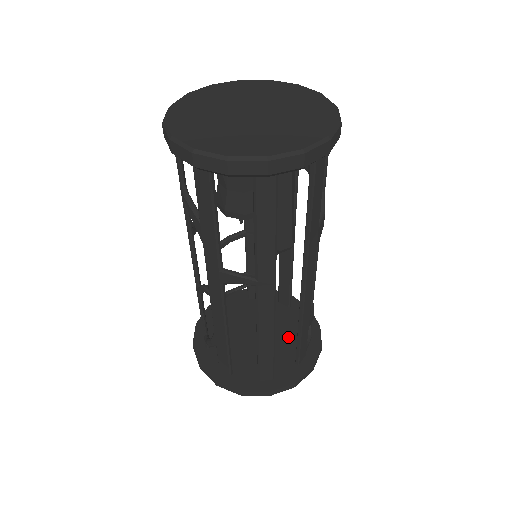
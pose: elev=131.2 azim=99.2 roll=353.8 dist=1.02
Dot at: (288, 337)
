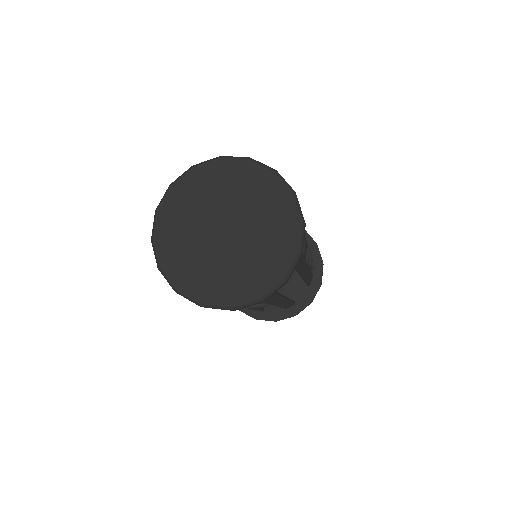
Dot at: occluded
